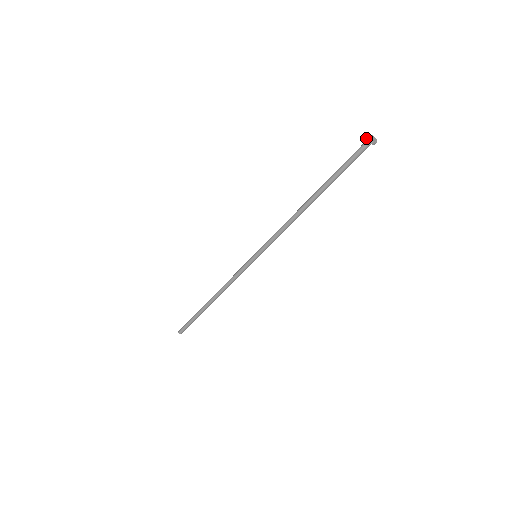
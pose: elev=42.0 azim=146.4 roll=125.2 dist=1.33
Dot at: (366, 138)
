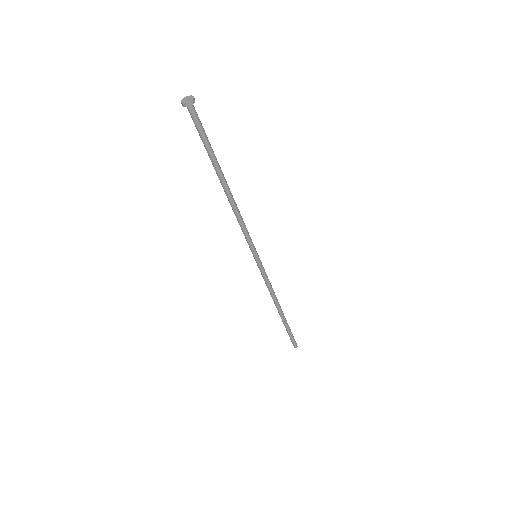
Dot at: (183, 103)
